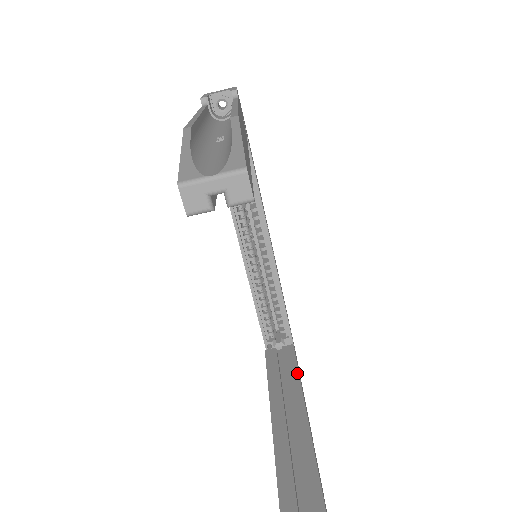
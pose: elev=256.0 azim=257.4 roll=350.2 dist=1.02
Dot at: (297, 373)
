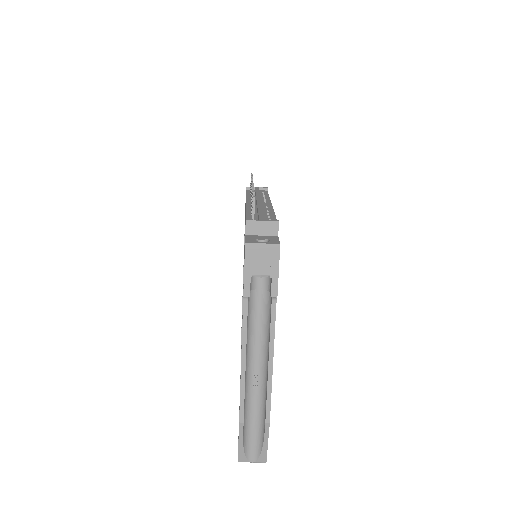
Dot at: occluded
